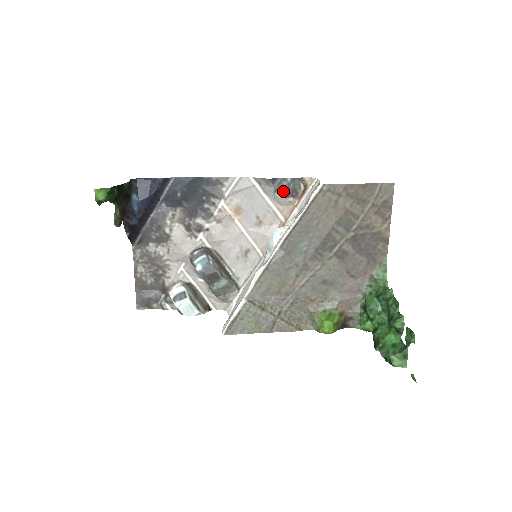
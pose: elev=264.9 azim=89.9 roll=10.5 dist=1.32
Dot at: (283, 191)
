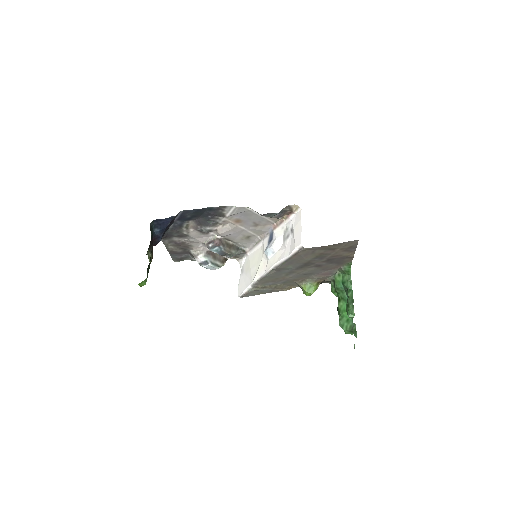
Dot at: (273, 217)
